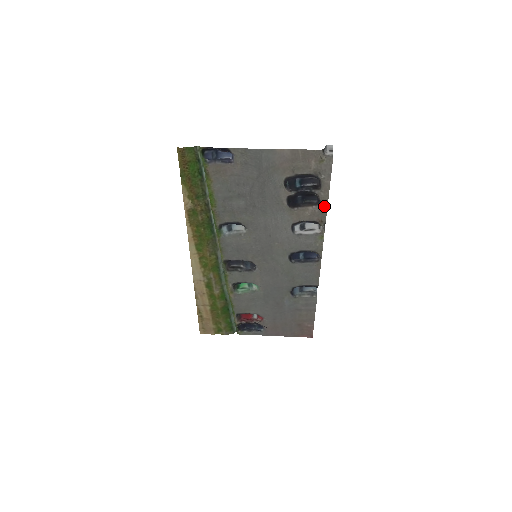
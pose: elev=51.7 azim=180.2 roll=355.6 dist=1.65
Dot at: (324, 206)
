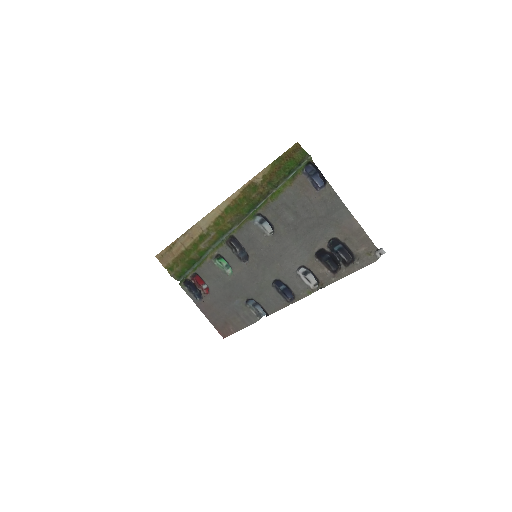
Dot at: (335, 278)
